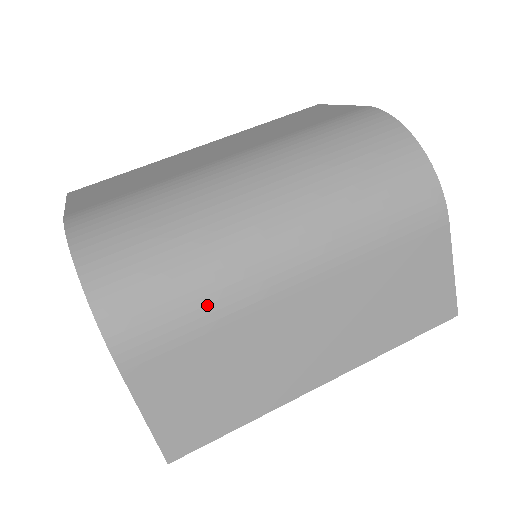
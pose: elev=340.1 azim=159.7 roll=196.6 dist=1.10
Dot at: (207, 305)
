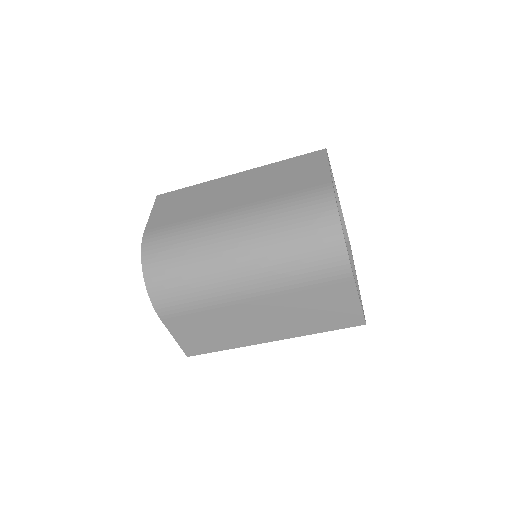
Dot at: (201, 300)
